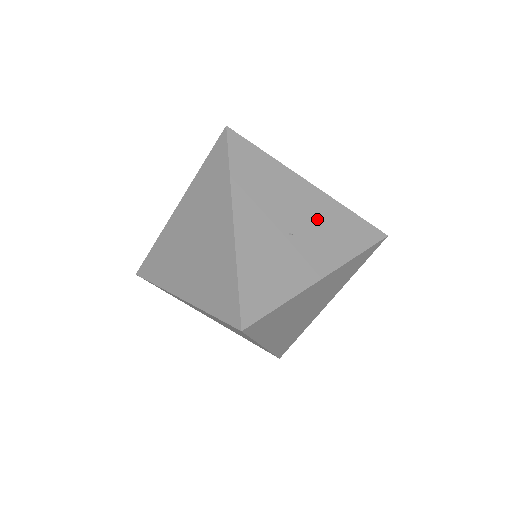
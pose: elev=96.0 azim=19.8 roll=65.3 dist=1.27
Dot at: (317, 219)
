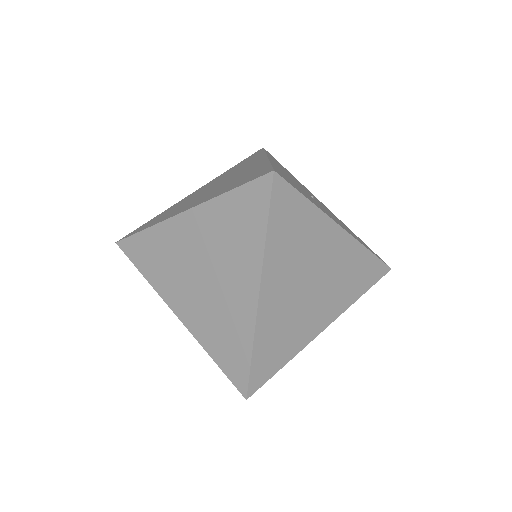
Dot at: (332, 214)
